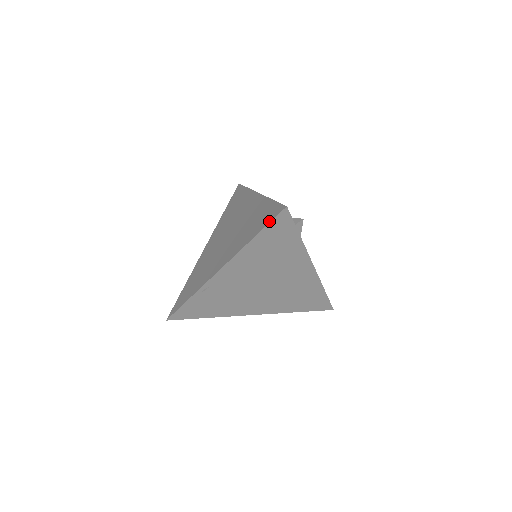
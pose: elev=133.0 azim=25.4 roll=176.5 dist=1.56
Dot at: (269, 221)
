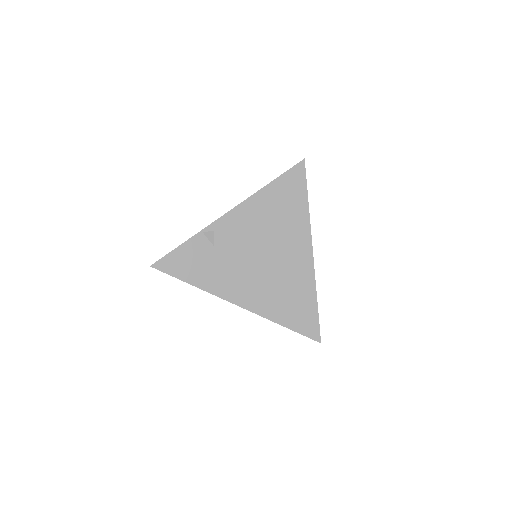
Dot at: (287, 171)
